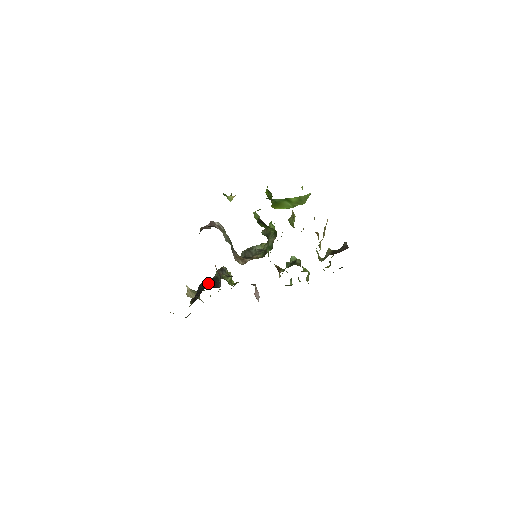
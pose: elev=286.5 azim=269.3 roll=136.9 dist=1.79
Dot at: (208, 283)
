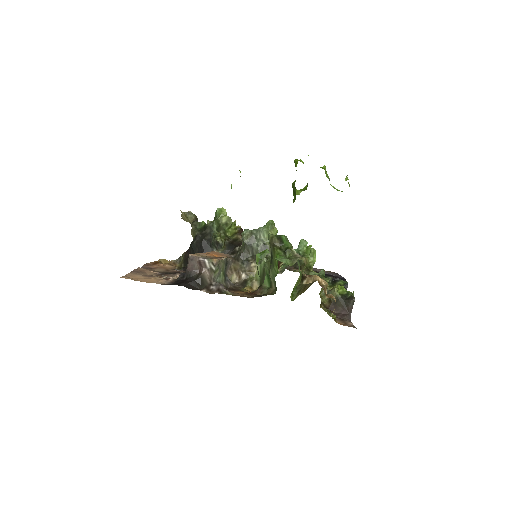
Dot at: (201, 249)
